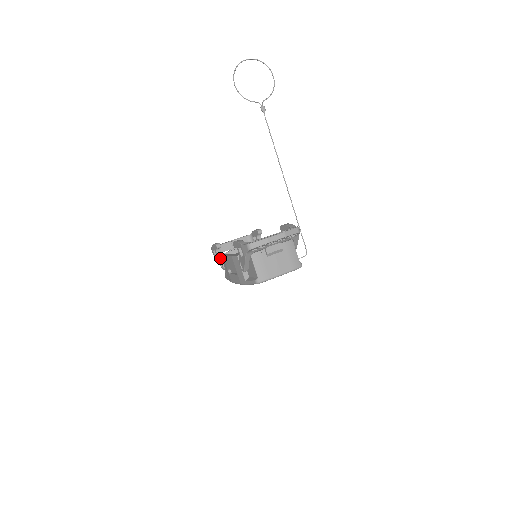
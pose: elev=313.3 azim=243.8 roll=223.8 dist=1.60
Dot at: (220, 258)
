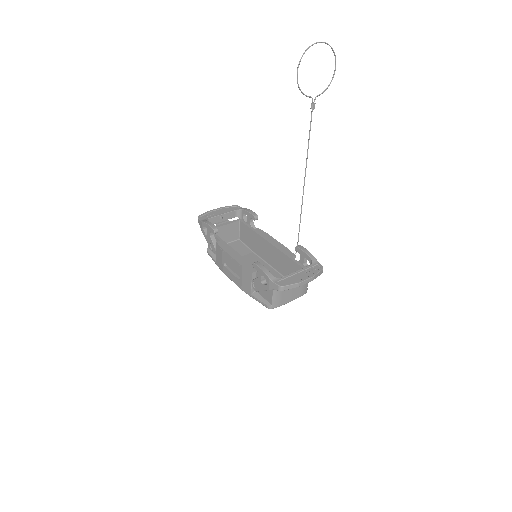
Dot at: (213, 241)
